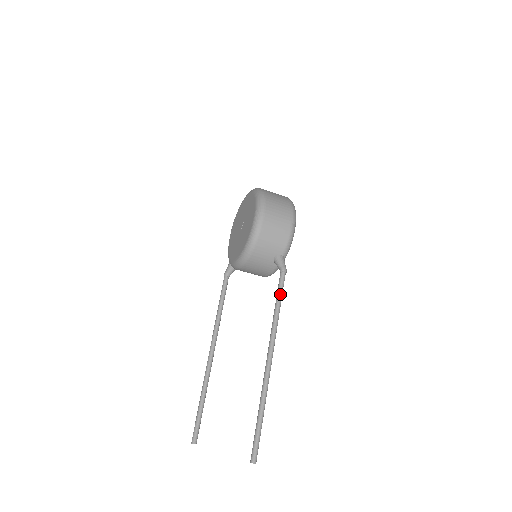
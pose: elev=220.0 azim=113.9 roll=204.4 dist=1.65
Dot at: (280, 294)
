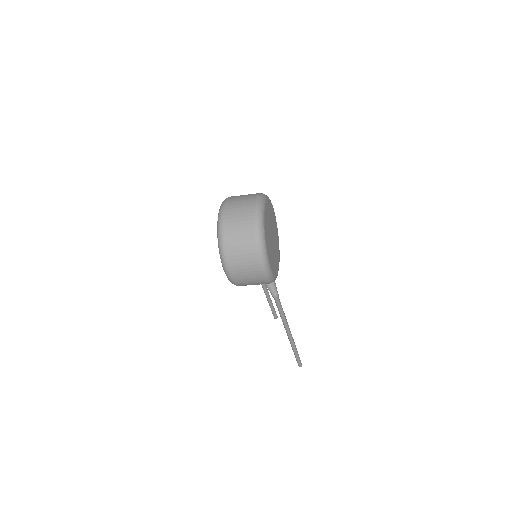
Dot at: (279, 309)
